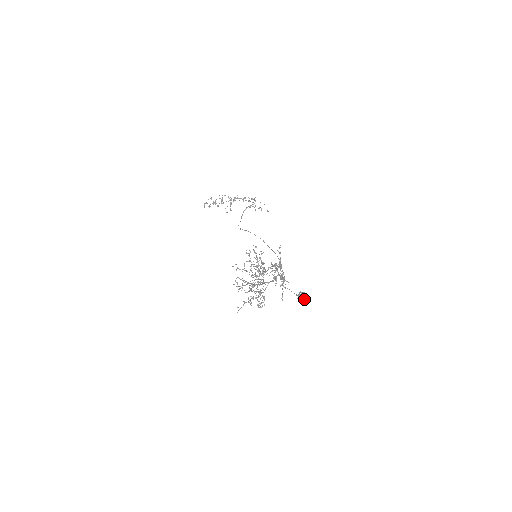
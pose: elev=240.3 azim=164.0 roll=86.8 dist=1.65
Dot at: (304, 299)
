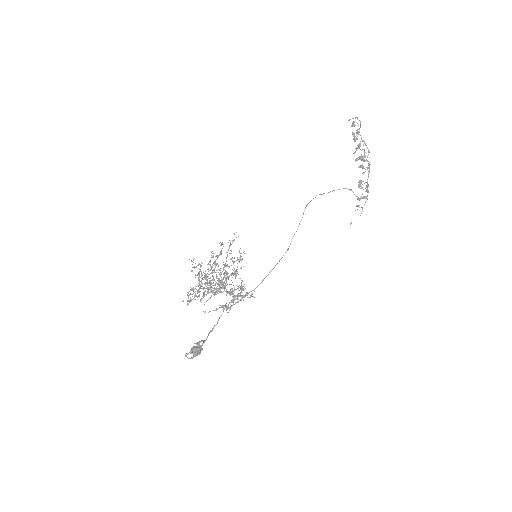
Dot at: (193, 352)
